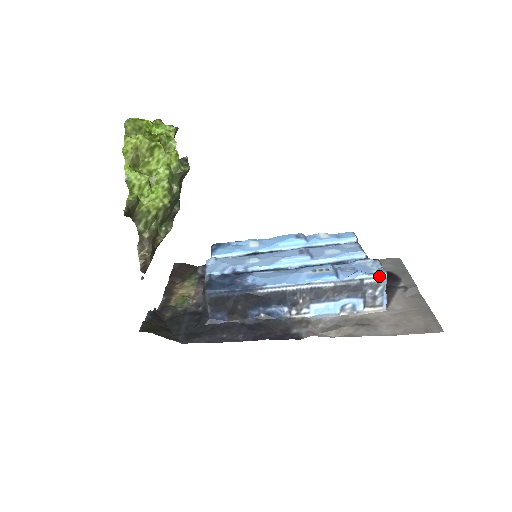
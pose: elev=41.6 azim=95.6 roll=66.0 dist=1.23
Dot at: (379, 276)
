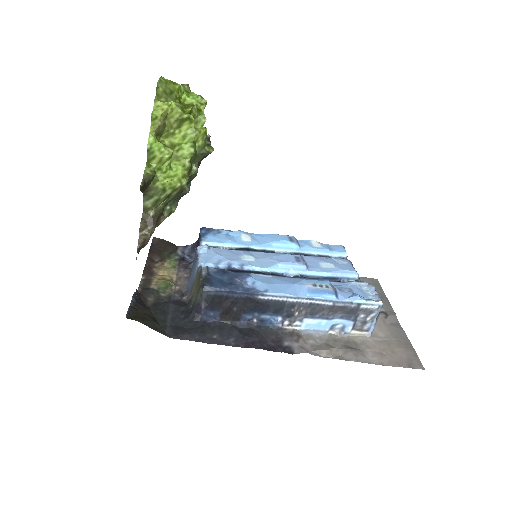
Dot at: (375, 304)
